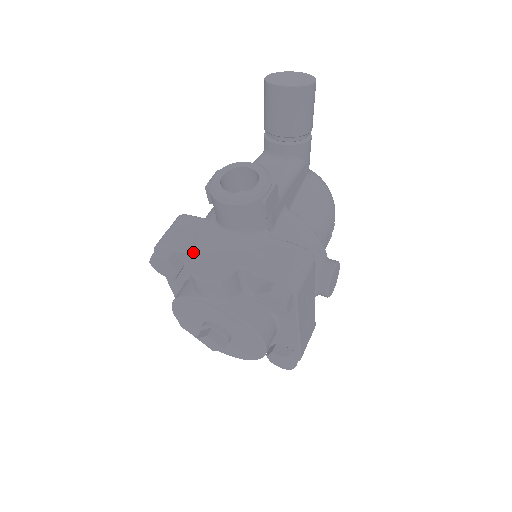
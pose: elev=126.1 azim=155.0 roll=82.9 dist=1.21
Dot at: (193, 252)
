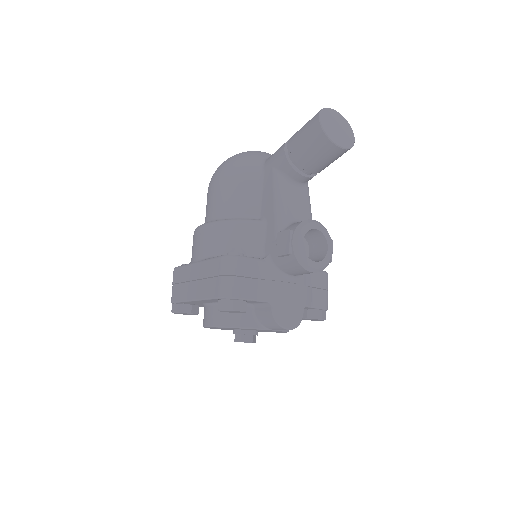
Dot at: (272, 303)
